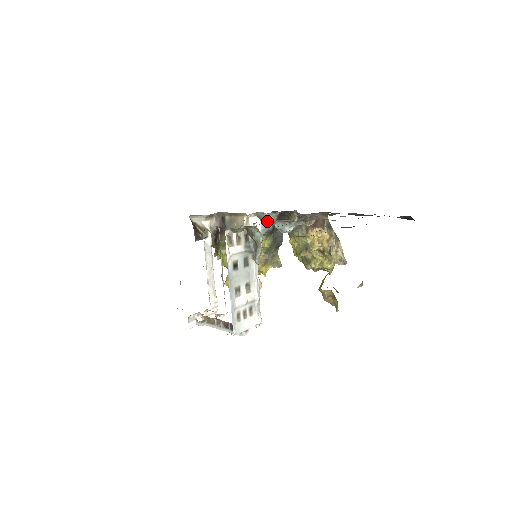
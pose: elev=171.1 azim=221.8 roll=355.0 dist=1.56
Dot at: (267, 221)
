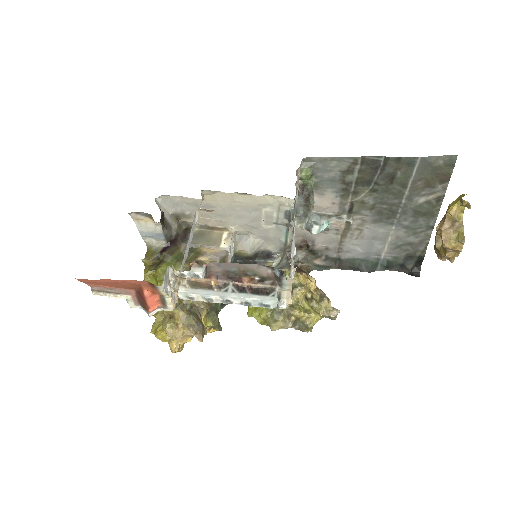
Dot at: (292, 215)
